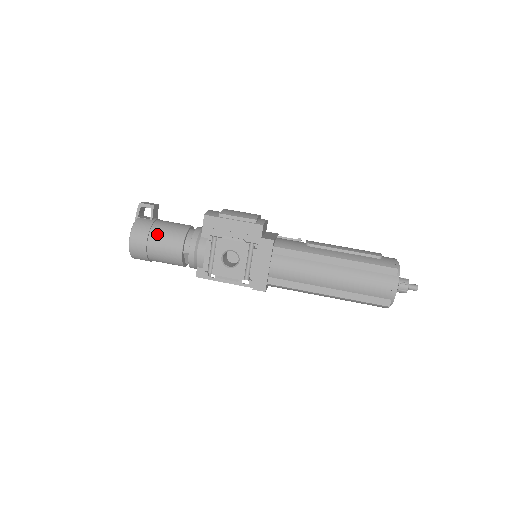
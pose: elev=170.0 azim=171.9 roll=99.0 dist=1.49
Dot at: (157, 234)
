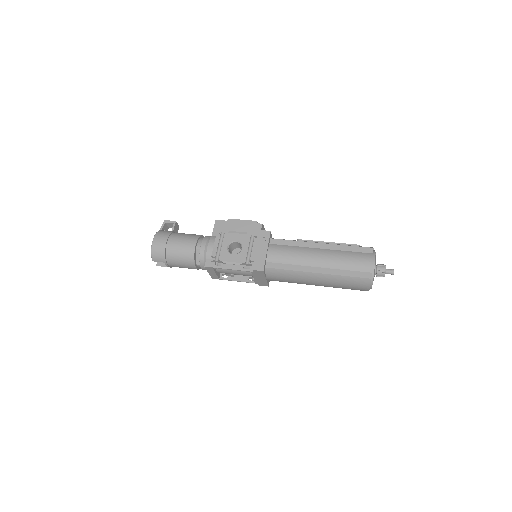
Dot at: (176, 236)
